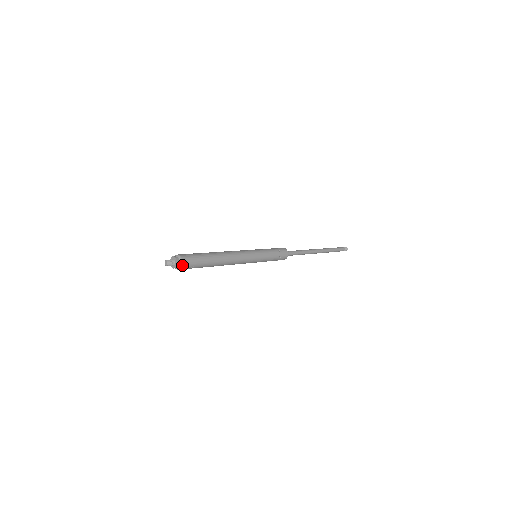
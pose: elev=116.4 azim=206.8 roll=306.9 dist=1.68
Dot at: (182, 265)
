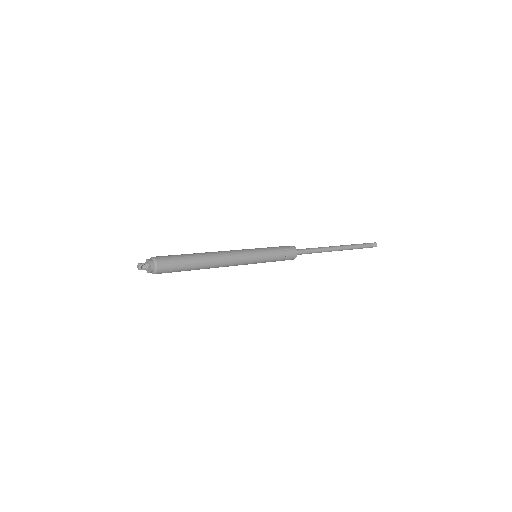
Dot at: (157, 270)
